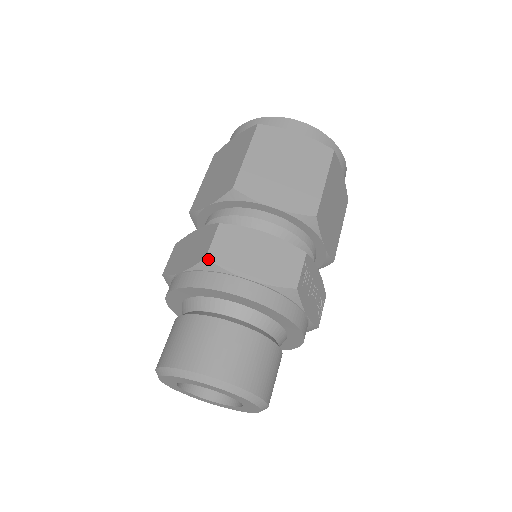
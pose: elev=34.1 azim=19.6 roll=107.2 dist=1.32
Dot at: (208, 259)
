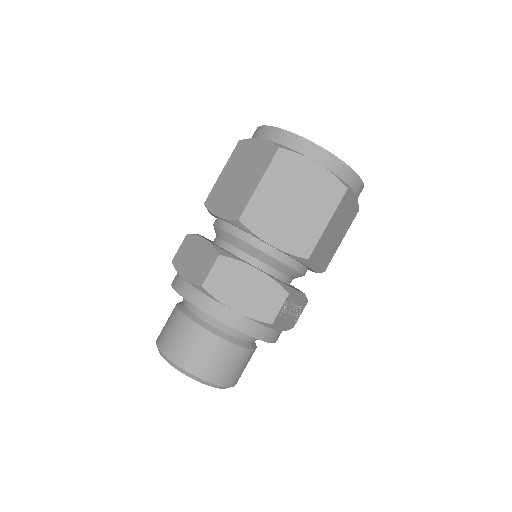
Dot at: (203, 288)
